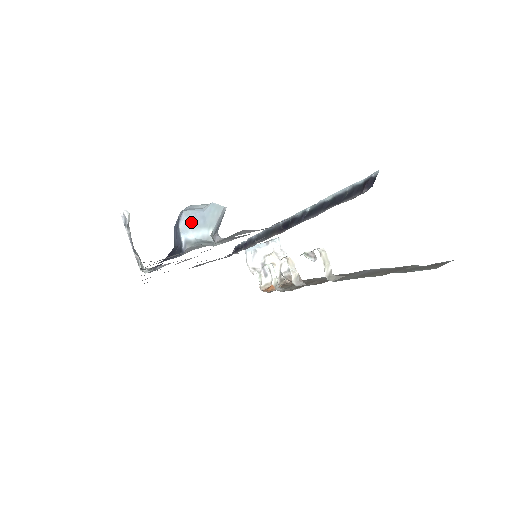
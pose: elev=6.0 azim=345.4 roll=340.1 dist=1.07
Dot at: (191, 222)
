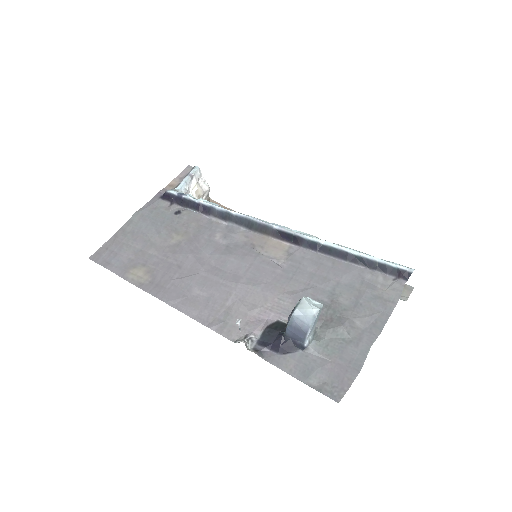
Dot at: (312, 330)
